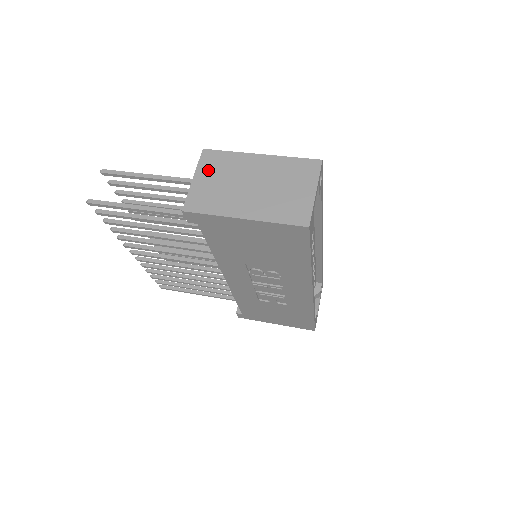
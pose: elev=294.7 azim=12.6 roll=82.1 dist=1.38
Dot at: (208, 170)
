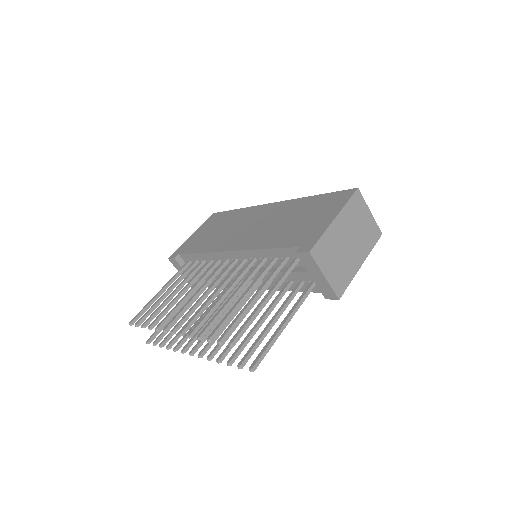
Dot at: (325, 262)
